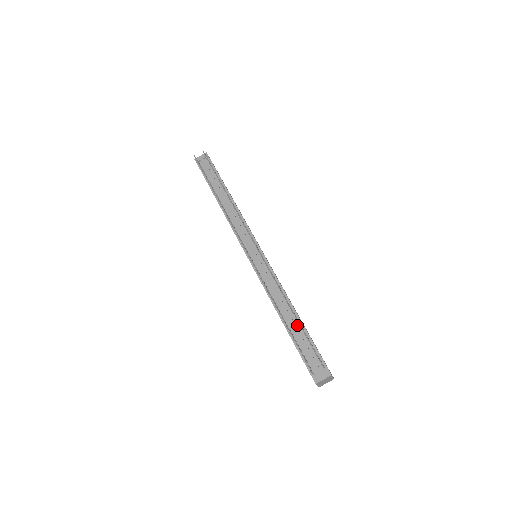
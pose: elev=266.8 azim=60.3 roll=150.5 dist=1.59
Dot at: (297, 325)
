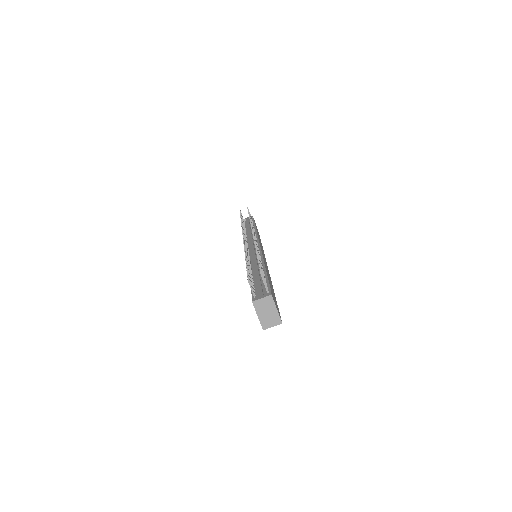
Dot at: occluded
